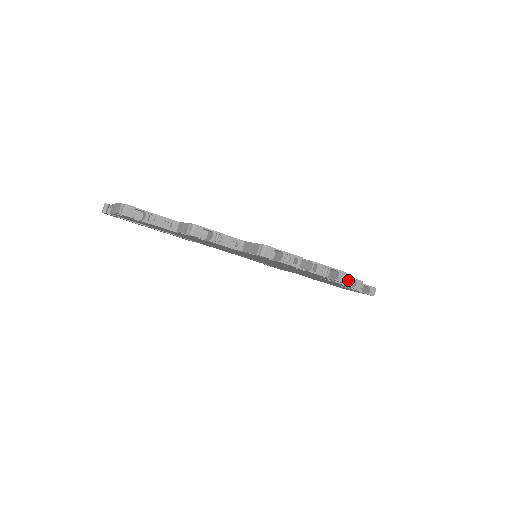
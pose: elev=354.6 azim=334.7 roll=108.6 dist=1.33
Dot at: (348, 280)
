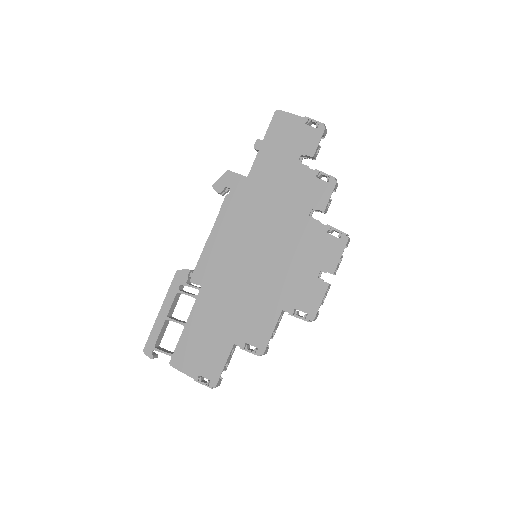
Dot at: (322, 185)
